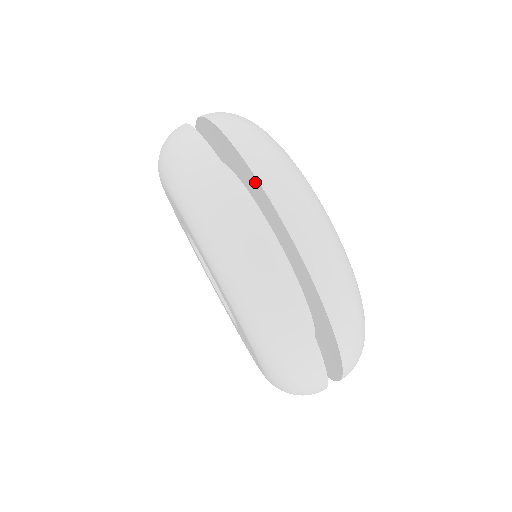
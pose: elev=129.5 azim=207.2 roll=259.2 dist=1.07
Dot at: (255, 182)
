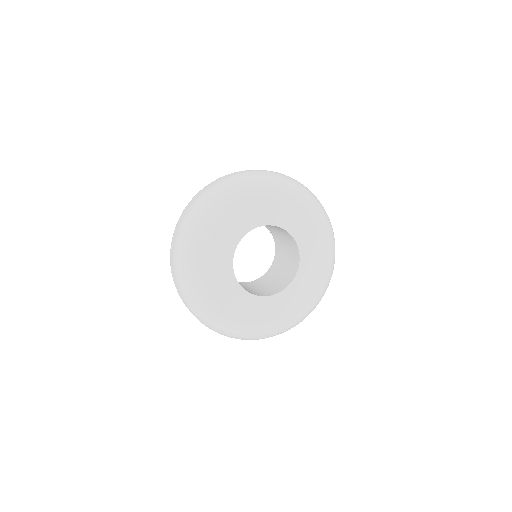
Dot at: occluded
